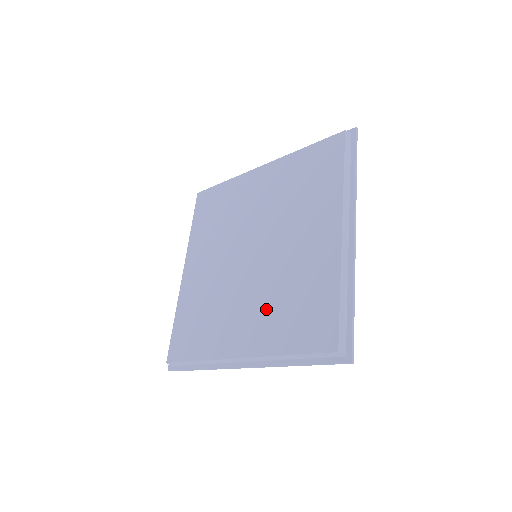
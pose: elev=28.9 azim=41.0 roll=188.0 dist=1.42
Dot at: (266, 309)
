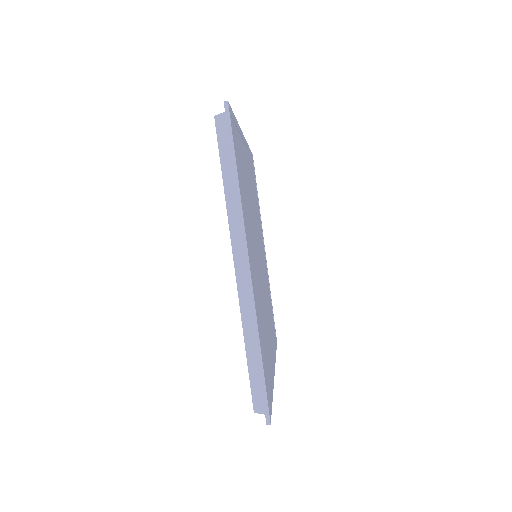
Dot at: occluded
